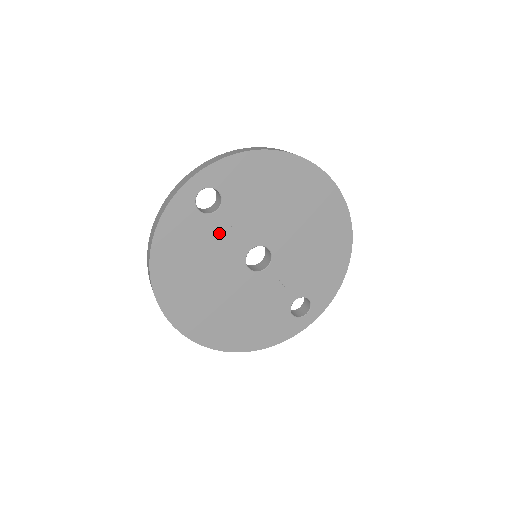
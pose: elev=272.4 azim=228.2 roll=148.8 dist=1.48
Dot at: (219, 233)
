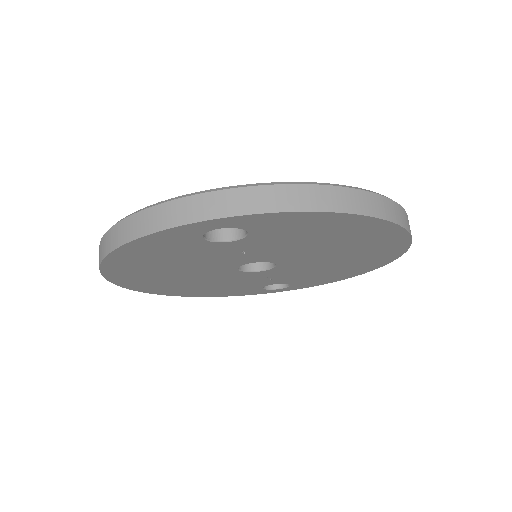
Dot at: (220, 252)
